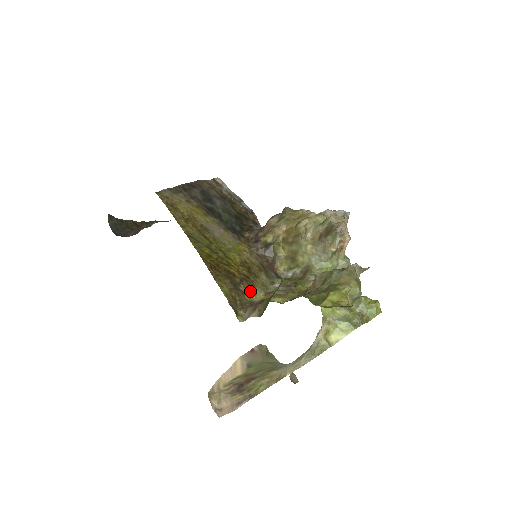
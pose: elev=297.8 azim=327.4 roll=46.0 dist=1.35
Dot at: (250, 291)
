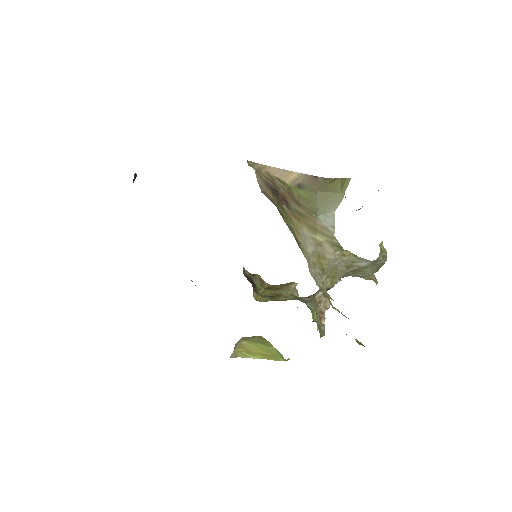
Dot at: occluded
